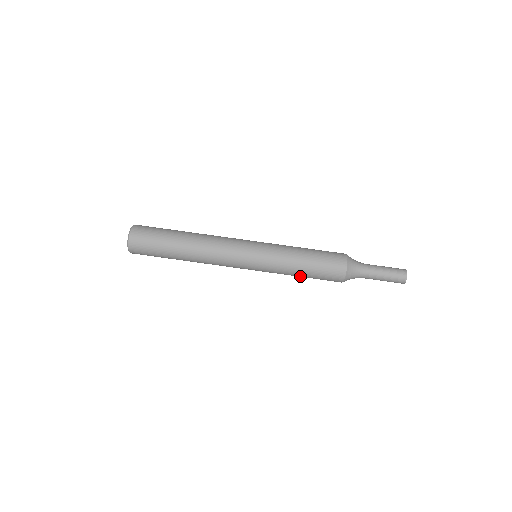
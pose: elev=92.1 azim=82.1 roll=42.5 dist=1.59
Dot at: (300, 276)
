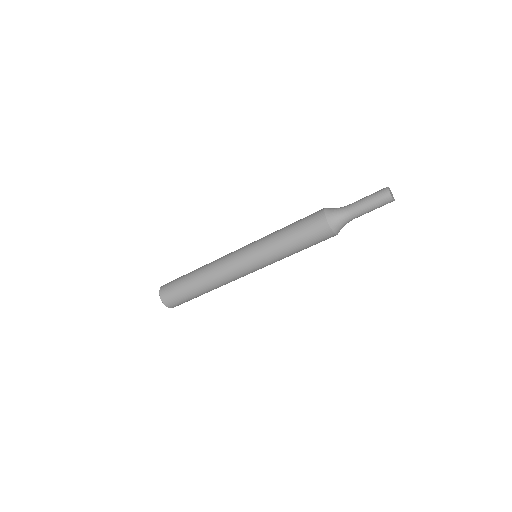
Dot at: (299, 251)
